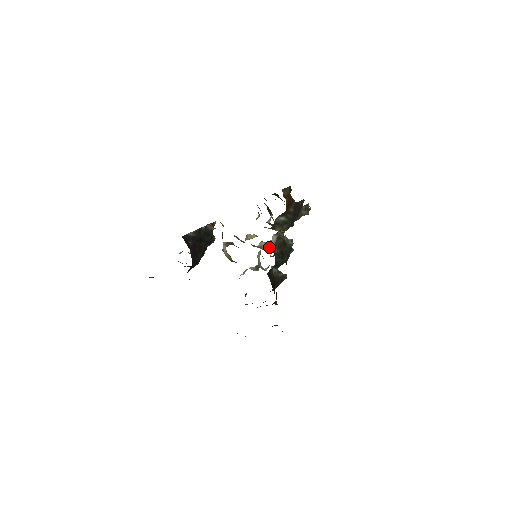
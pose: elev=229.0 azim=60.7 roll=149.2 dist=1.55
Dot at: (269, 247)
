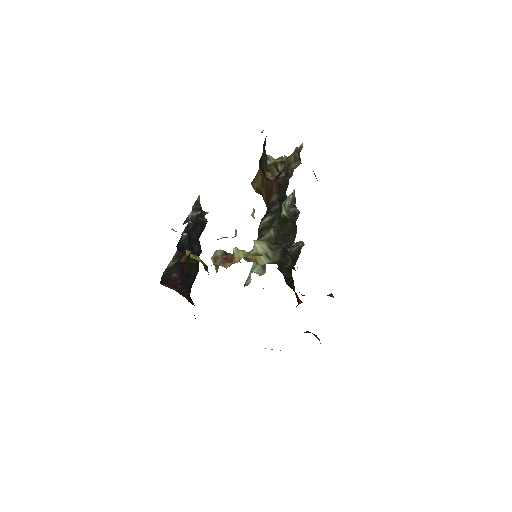
Dot at: (265, 252)
